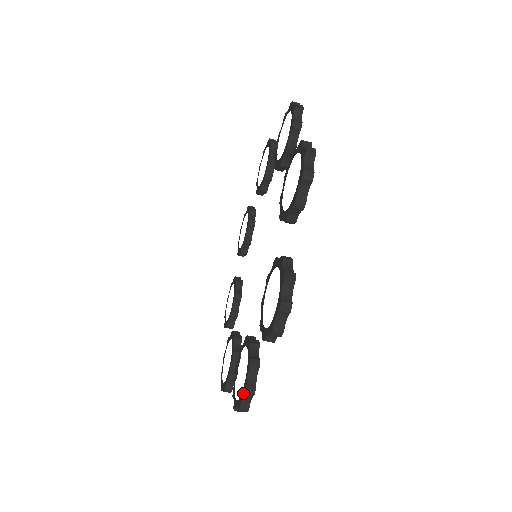
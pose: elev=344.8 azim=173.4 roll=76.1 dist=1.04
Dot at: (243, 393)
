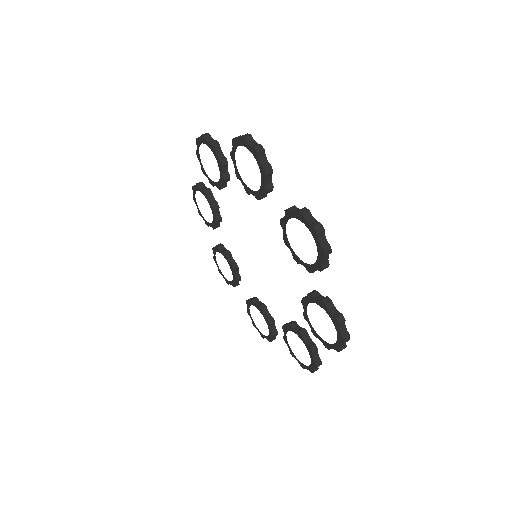
Dot at: (337, 326)
